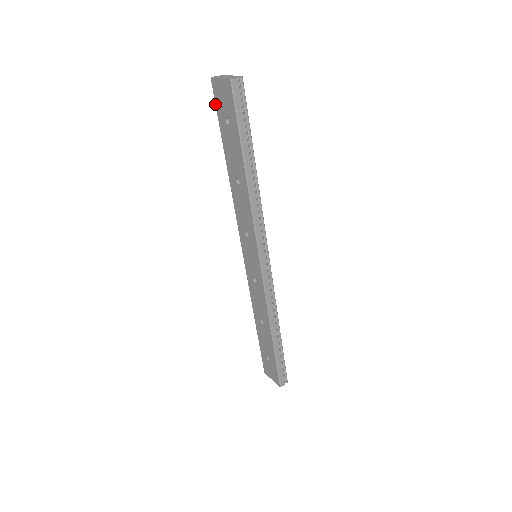
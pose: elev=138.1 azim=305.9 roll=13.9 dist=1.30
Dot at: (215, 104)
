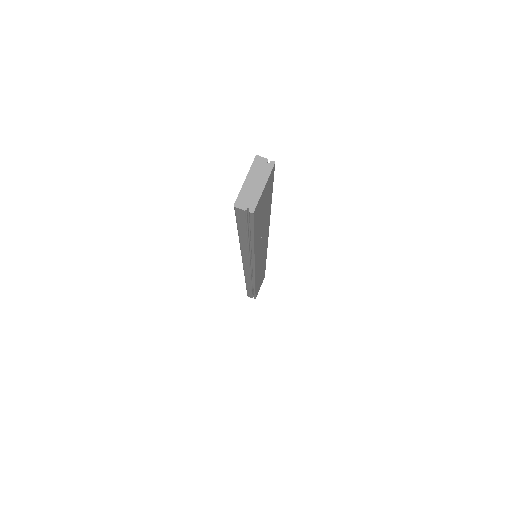
Dot at: occluded
